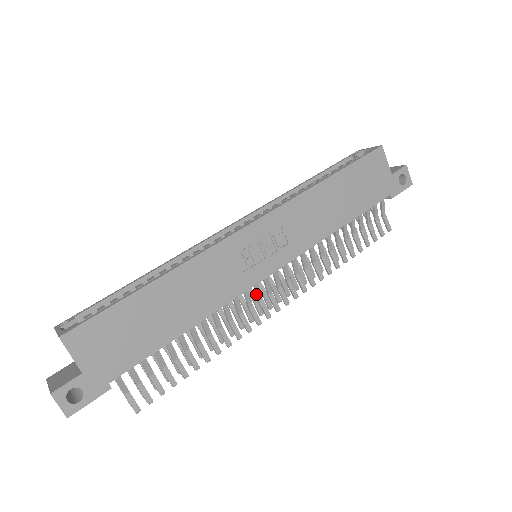
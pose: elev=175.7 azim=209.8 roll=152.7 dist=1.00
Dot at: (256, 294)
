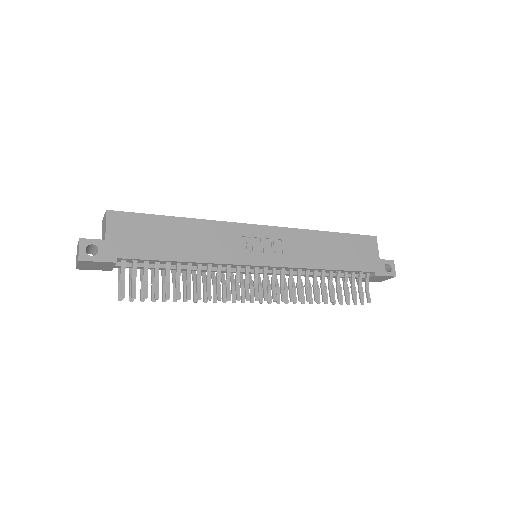
Dot at: (245, 276)
